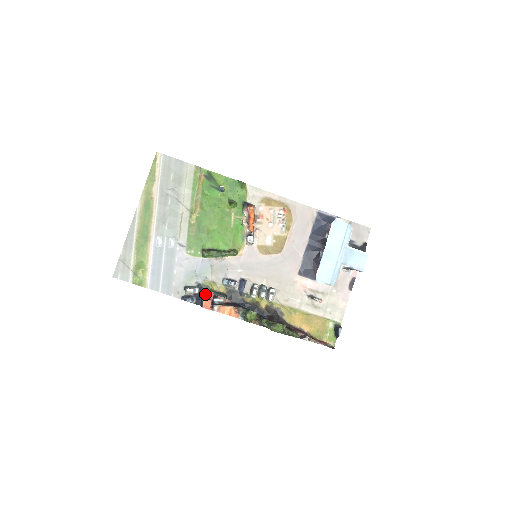
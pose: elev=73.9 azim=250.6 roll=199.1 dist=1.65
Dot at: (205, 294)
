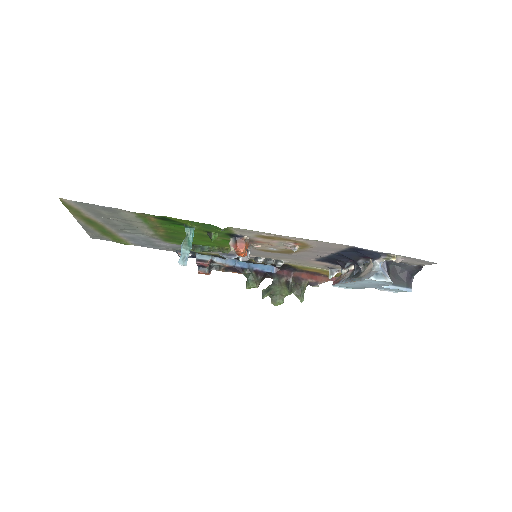
Dot at: (199, 264)
